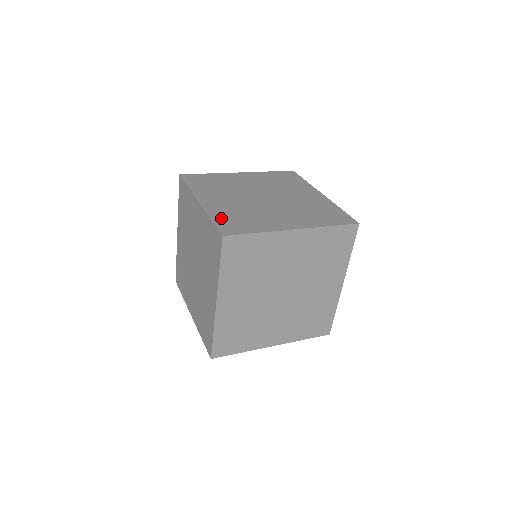
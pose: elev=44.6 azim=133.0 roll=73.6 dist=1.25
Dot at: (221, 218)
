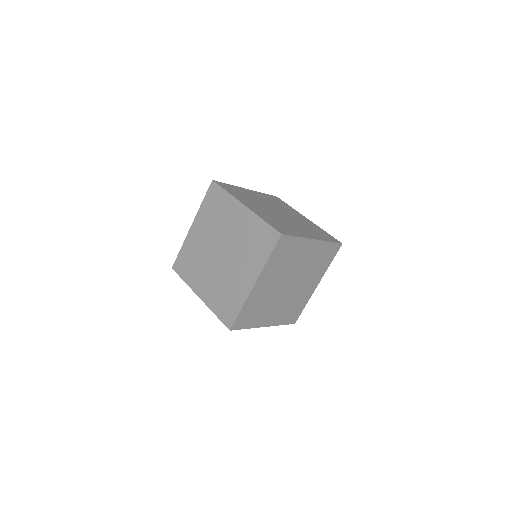
Dot at: (269, 221)
